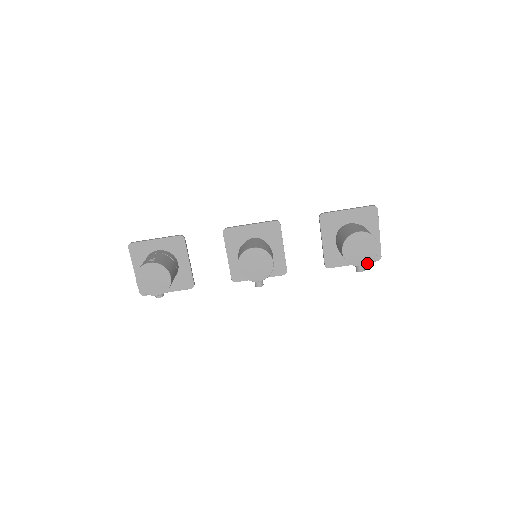
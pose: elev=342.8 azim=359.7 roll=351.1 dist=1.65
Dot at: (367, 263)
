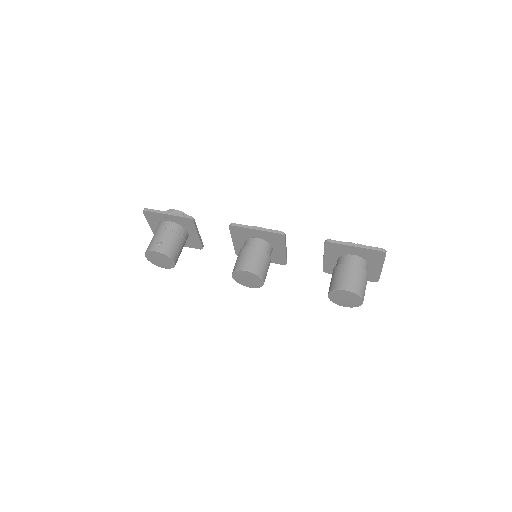
Dot at: (350, 307)
